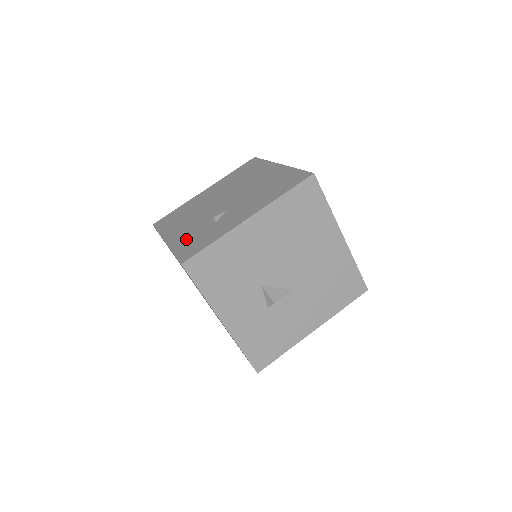
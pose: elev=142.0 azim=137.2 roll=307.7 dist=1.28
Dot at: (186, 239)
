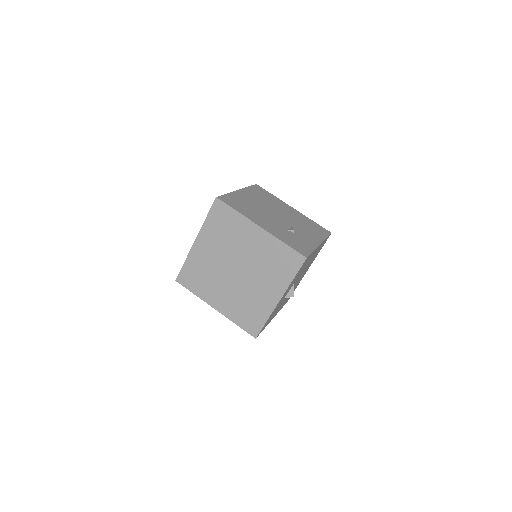
Dot at: (284, 236)
